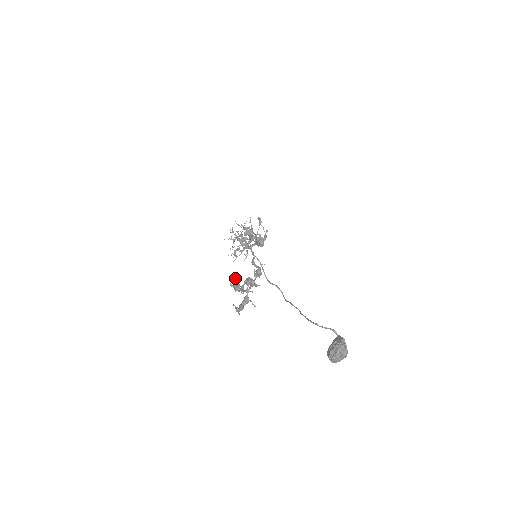
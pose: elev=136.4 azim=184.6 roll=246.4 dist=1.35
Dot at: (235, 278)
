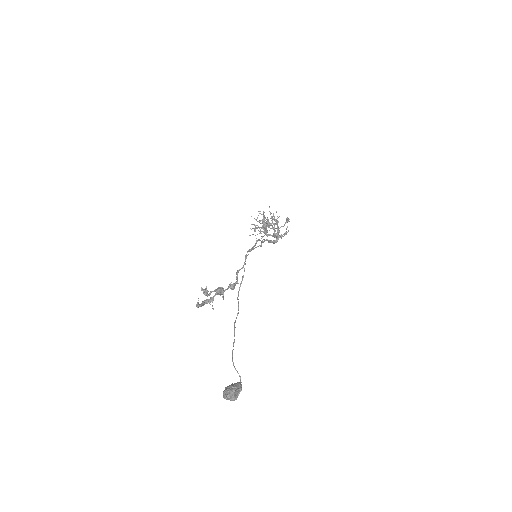
Dot at: (206, 286)
